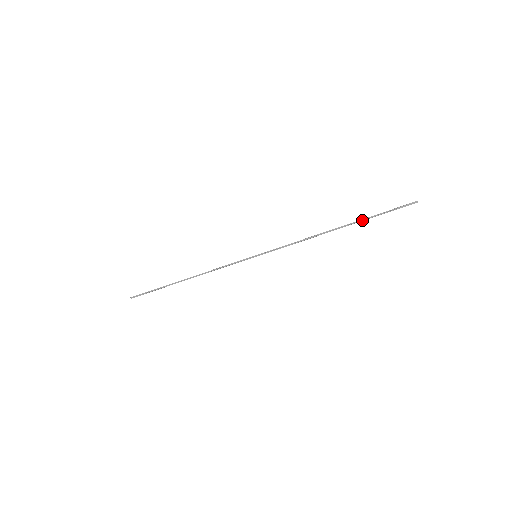
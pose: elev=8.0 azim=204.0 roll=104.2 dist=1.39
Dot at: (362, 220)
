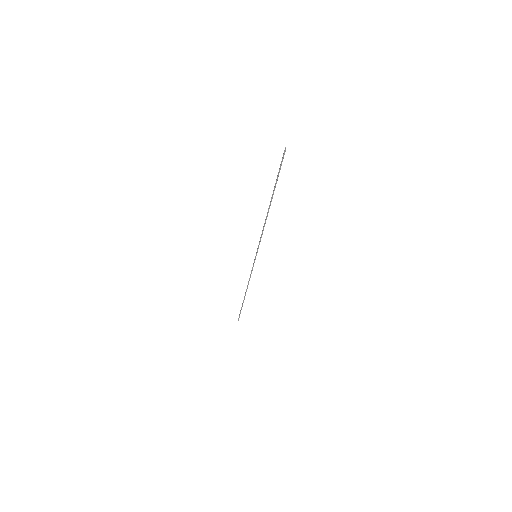
Dot at: (274, 189)
